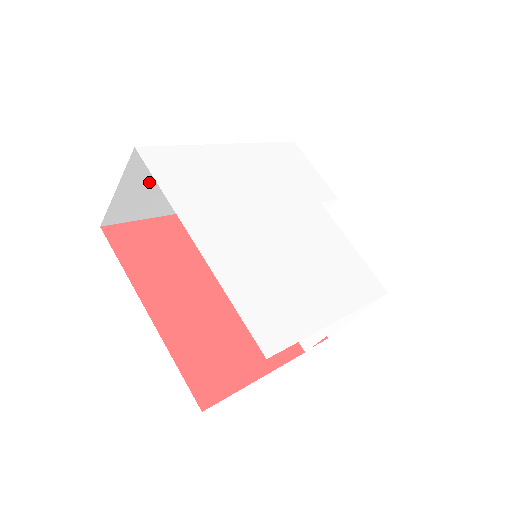
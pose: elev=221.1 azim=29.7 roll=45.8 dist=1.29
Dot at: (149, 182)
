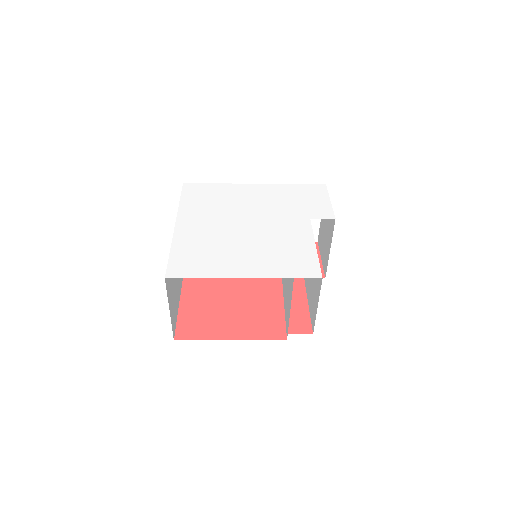
Dot at: occluded
